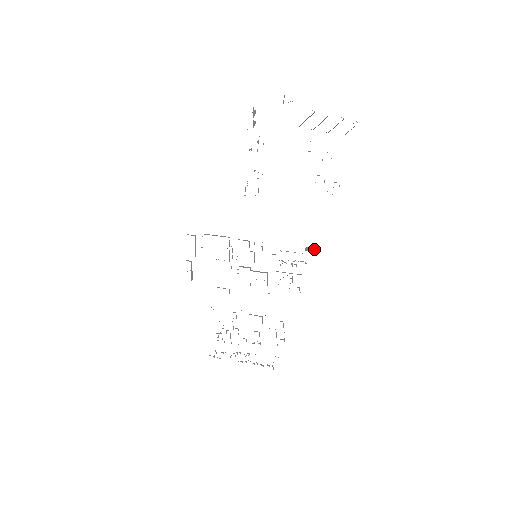
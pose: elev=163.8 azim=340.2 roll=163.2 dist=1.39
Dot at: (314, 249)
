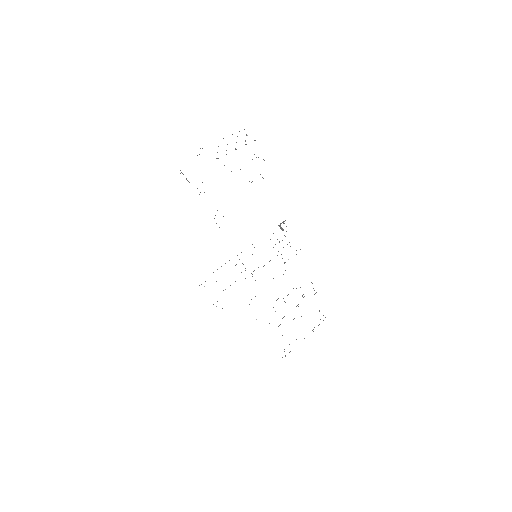
Dot at: (284, 221)
